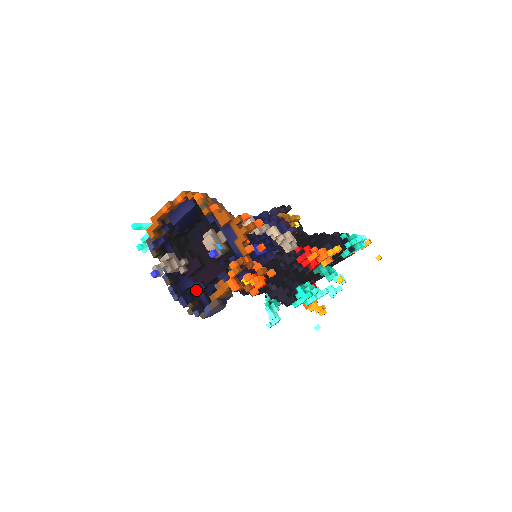
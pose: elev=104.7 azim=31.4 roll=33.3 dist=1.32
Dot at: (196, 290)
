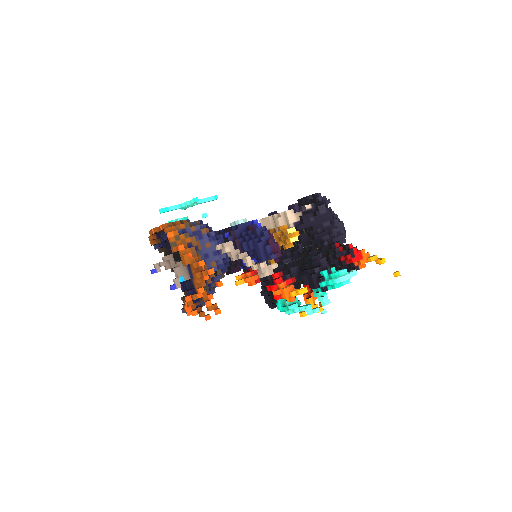
Dot at: occluded
